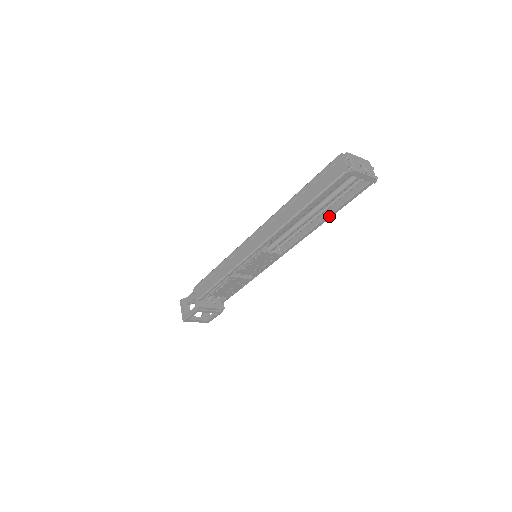
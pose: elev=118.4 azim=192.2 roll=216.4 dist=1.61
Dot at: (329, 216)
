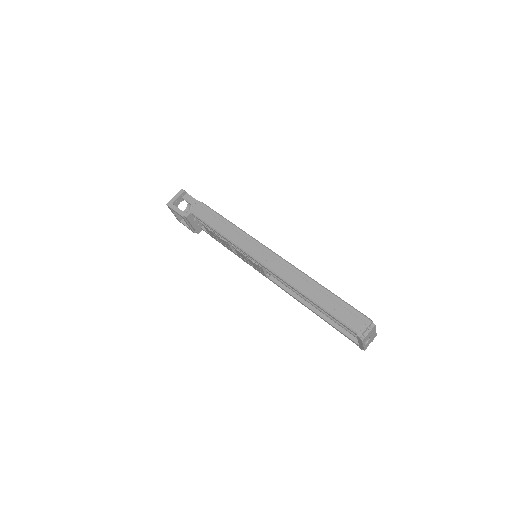
Dot at: (318, 315)
